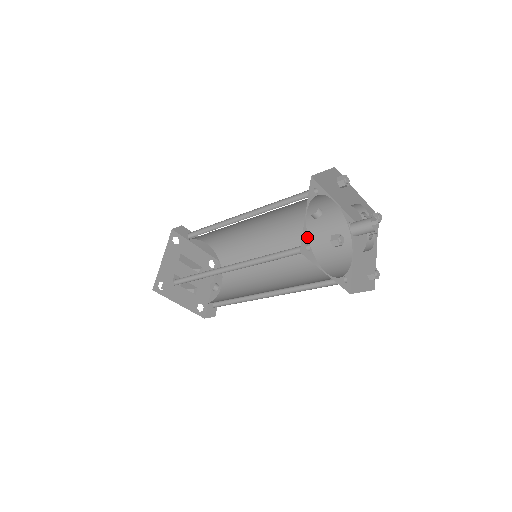
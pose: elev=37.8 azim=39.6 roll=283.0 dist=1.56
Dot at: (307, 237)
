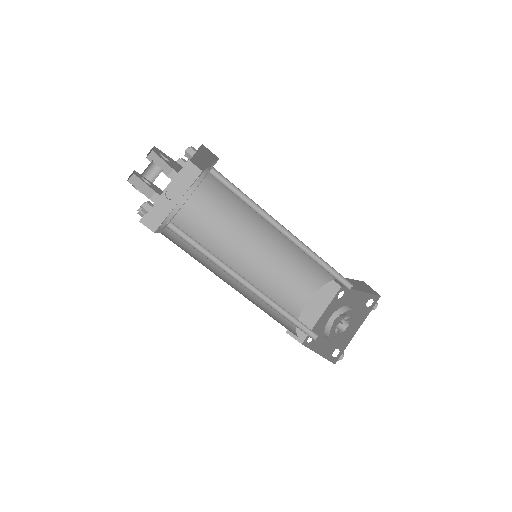
Dot at: occluded
